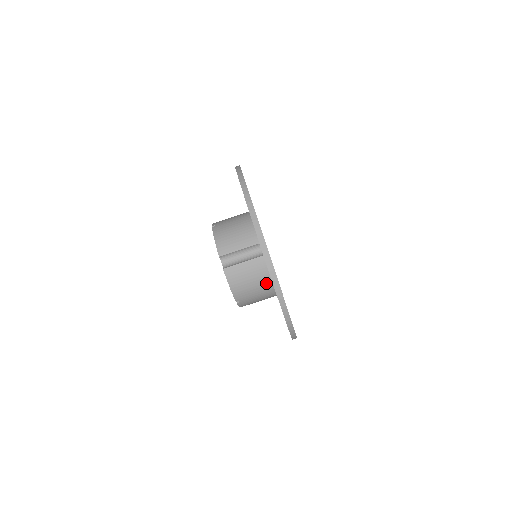
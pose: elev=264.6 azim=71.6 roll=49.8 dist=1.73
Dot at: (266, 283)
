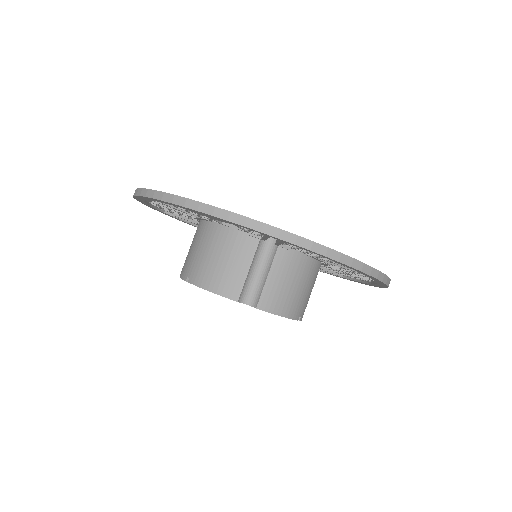
Dot at: (307, 269)
